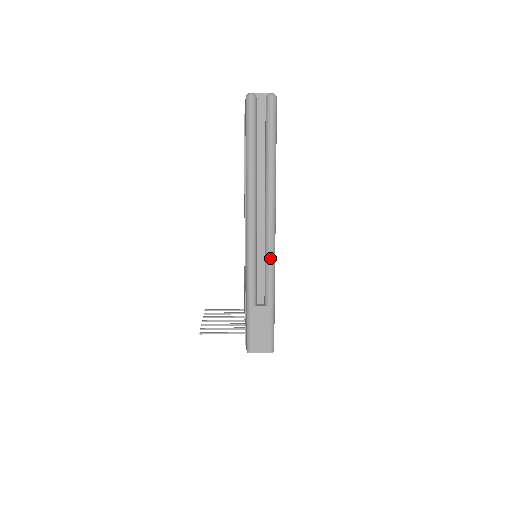
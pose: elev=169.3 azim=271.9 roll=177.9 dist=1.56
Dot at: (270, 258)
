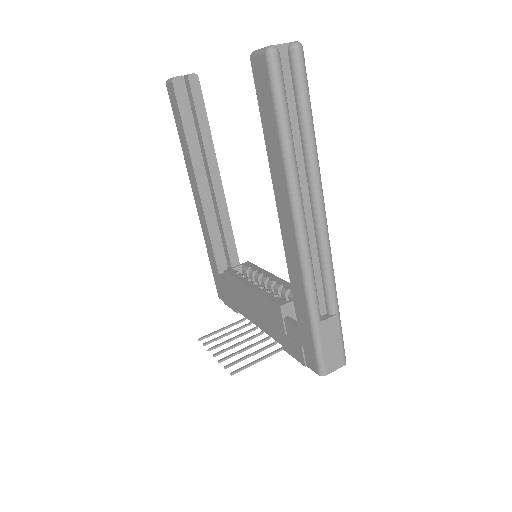
Dot at: (329, 258)
